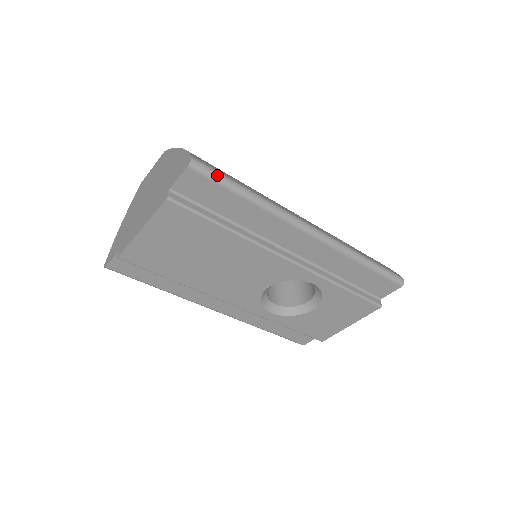
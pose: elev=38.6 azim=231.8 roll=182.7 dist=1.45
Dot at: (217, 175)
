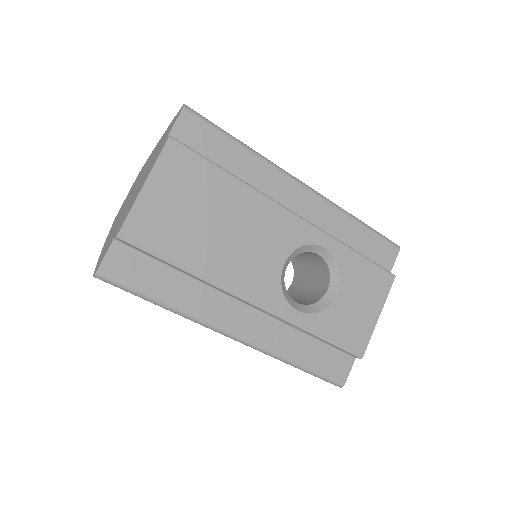
Dot at: occluded
